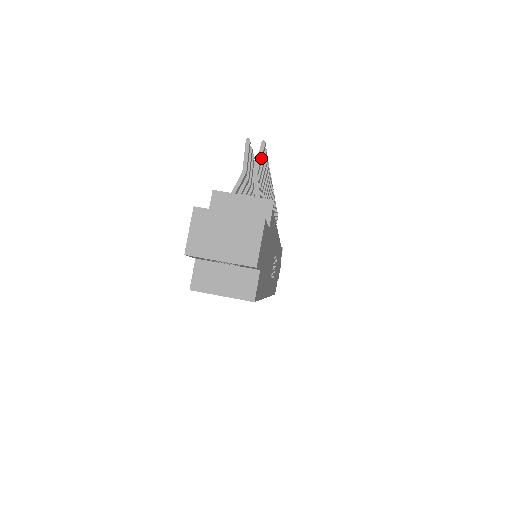
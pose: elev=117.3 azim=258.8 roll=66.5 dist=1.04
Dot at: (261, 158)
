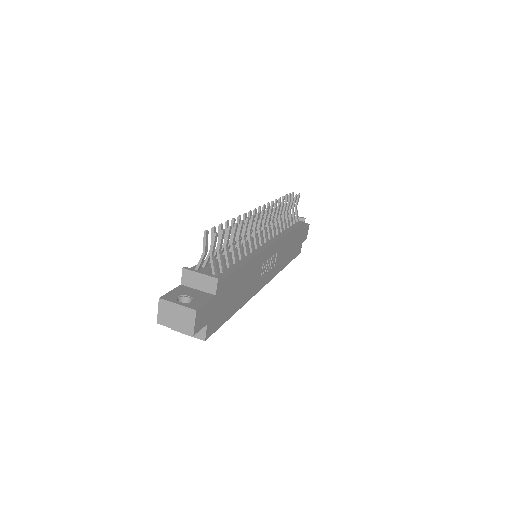
Dot at: (214, 245)
